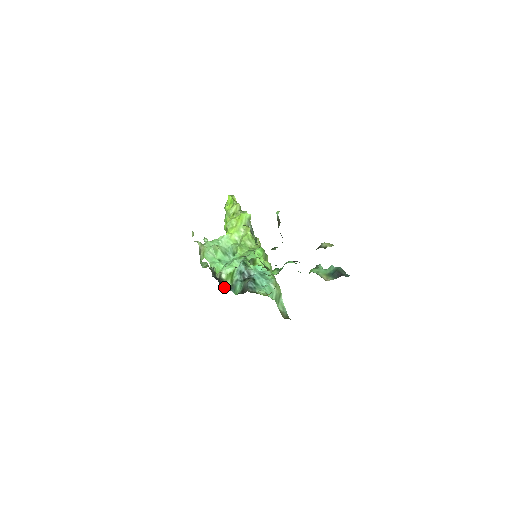
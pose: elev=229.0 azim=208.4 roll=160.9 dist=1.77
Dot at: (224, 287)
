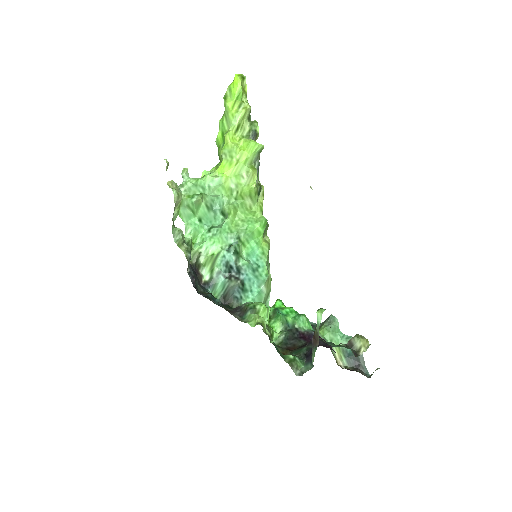
Dot at: (200, 281)
